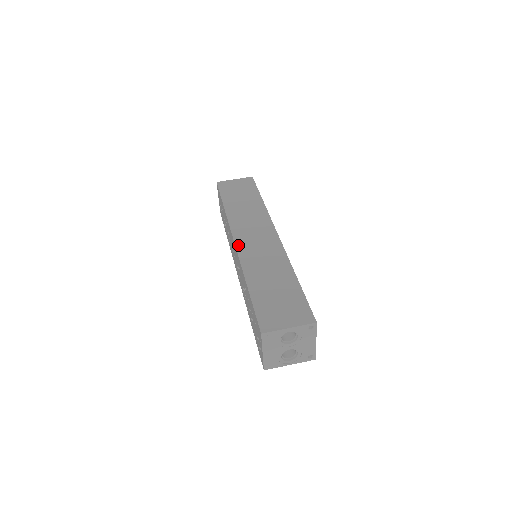
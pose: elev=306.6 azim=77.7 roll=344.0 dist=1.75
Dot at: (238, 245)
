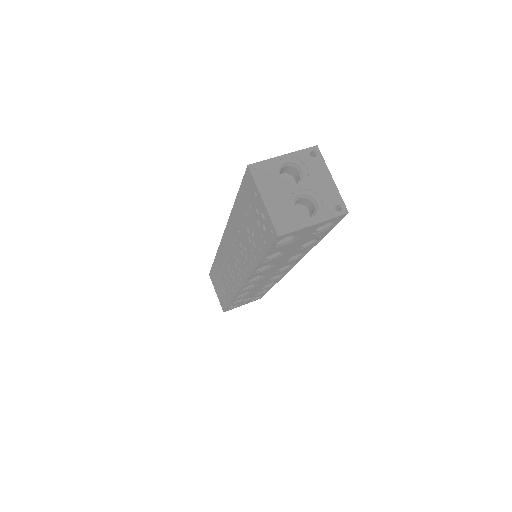
Dot at: occluded
